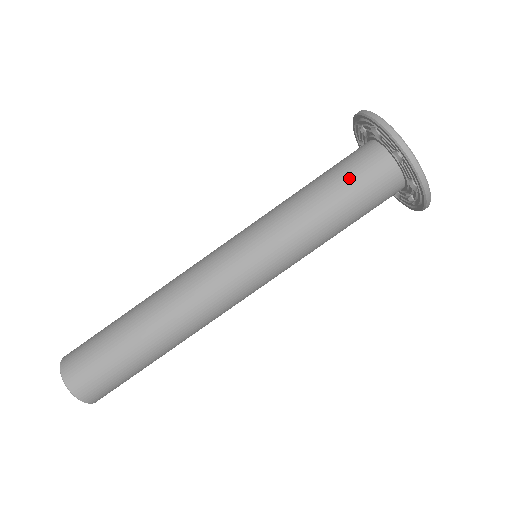
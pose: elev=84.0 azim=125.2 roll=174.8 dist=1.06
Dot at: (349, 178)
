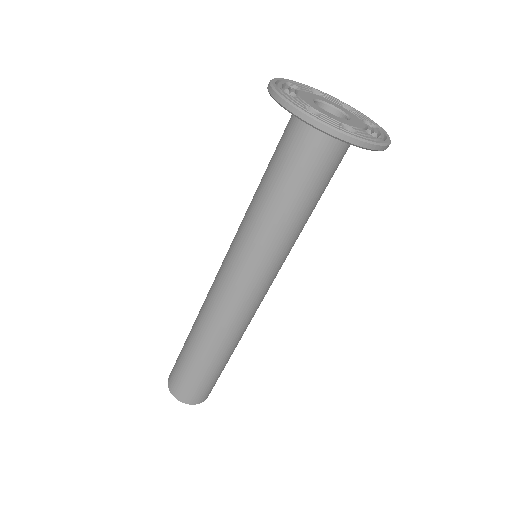
Dot at: (284, 159)
